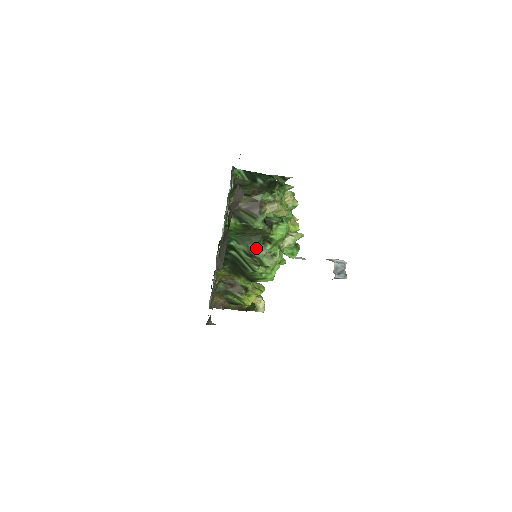
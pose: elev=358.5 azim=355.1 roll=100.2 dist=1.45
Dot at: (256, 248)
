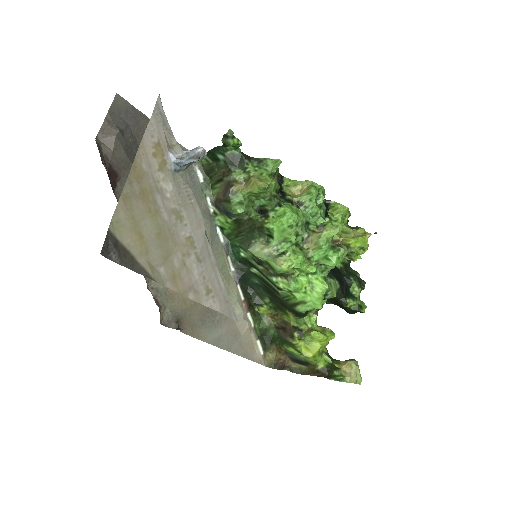
Dot at: (252, 245)
